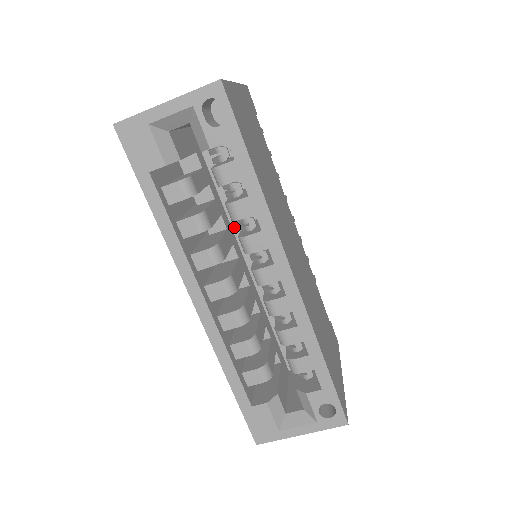
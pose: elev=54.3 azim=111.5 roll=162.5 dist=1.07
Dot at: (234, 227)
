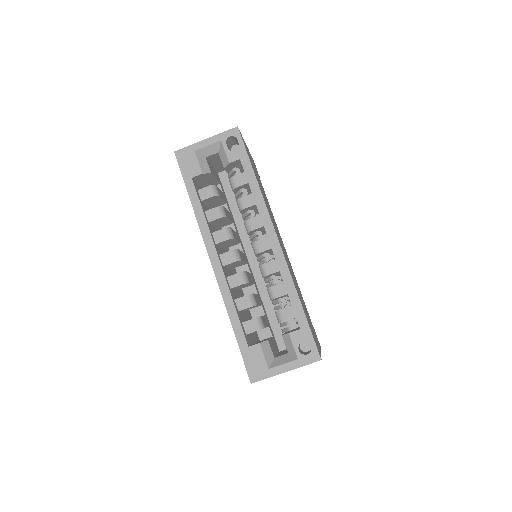
Dot at: (242, 237)
